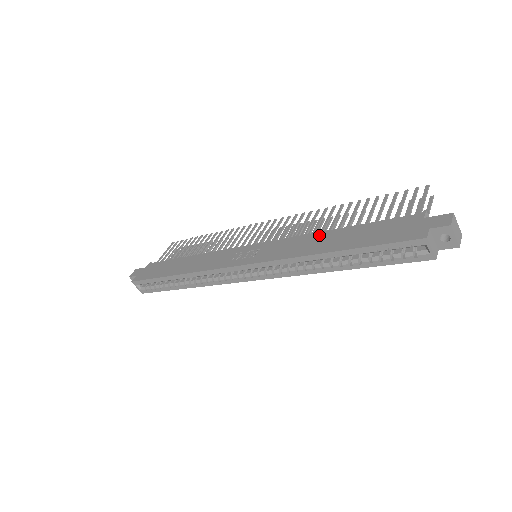
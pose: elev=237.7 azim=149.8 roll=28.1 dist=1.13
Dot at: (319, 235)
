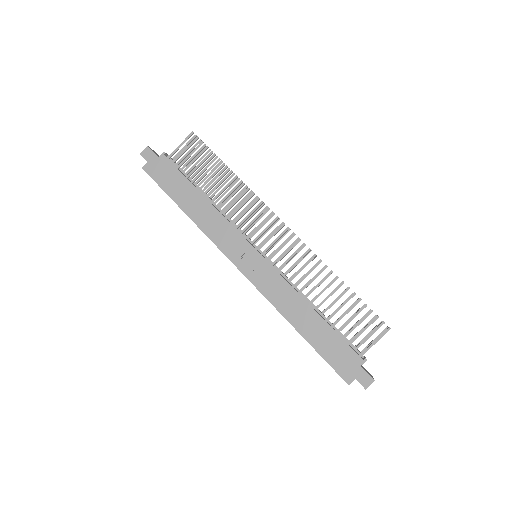
Dot at: (303, 304)
